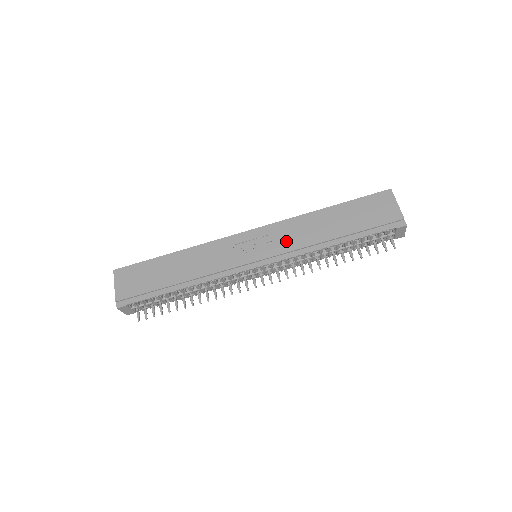
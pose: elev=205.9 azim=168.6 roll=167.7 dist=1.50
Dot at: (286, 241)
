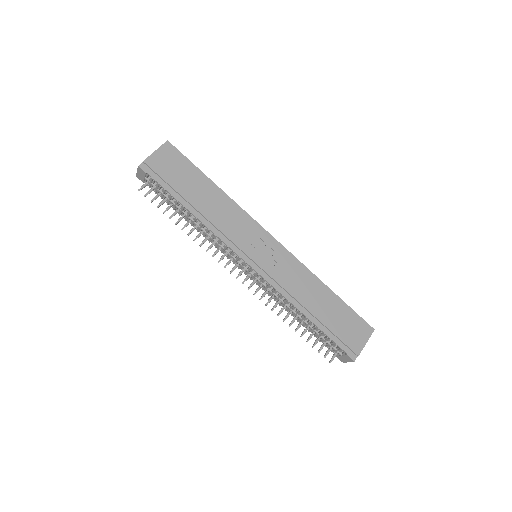
Dot at: (284, 274)
